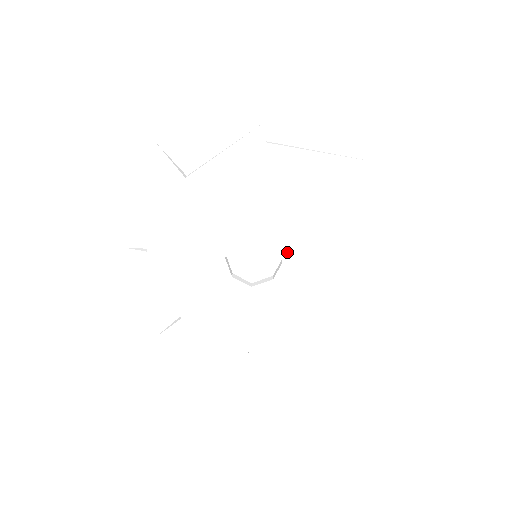
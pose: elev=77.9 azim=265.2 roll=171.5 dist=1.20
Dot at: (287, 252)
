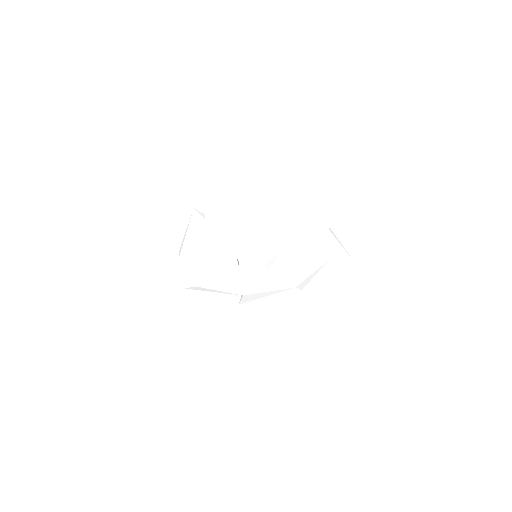
Dot at: (272, 248)
